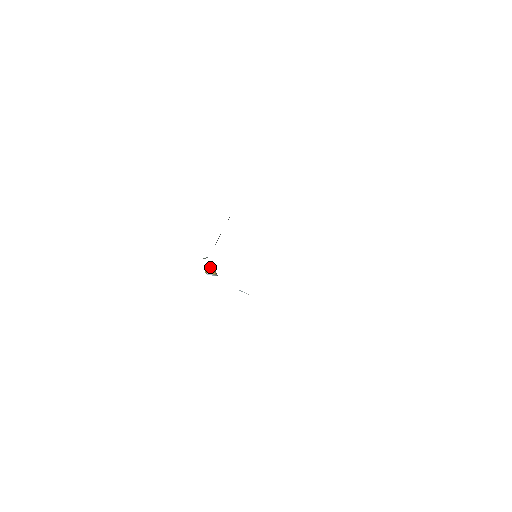
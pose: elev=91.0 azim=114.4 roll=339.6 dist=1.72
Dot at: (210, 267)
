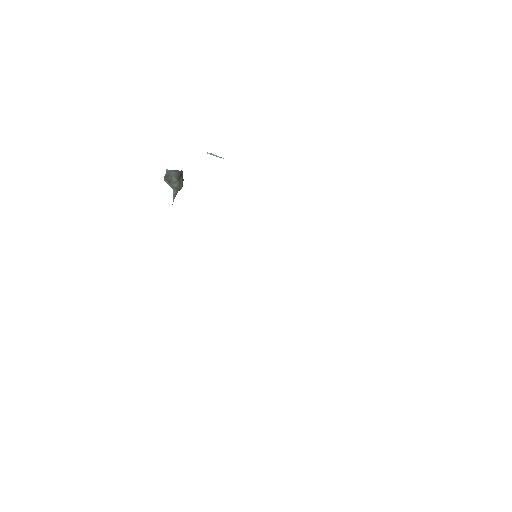
Dot at: (175, 190)
